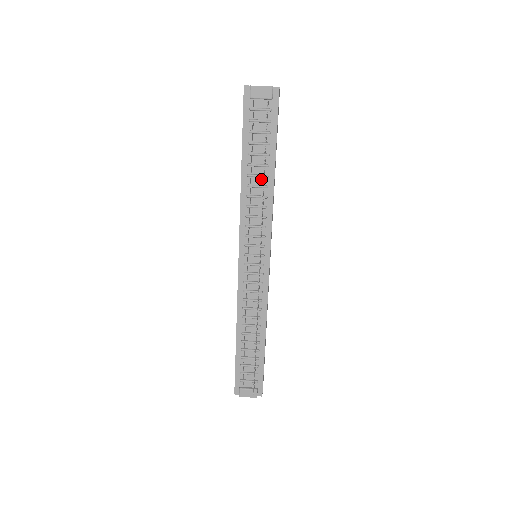
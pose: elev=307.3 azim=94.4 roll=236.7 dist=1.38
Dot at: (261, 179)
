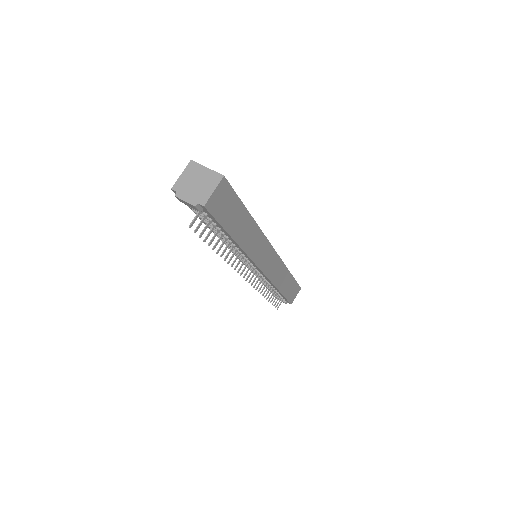
Dot at: occluded
